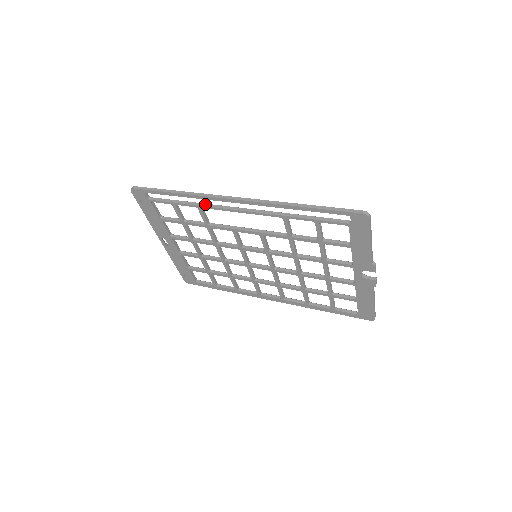
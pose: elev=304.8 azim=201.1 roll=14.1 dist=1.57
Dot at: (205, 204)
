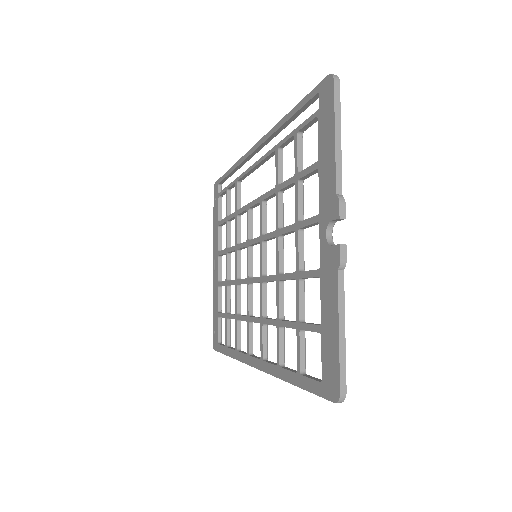
Dot at: occluded
